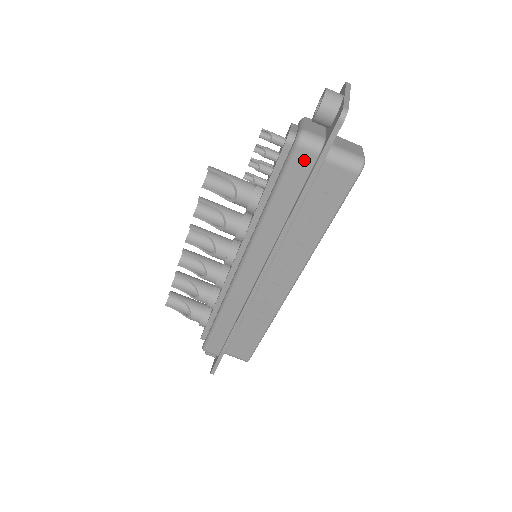
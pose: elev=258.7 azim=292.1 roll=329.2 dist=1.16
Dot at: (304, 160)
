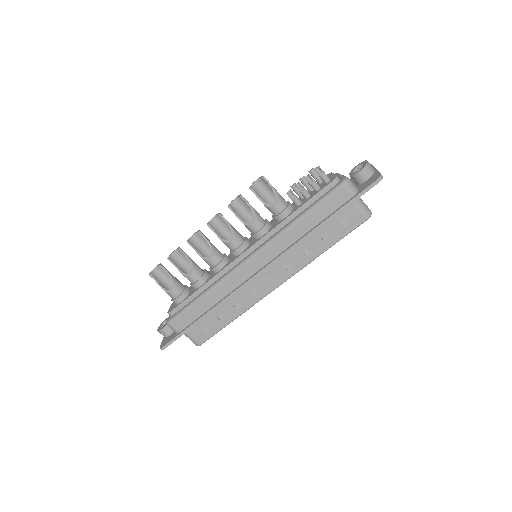
Dot at: (342, 196)
